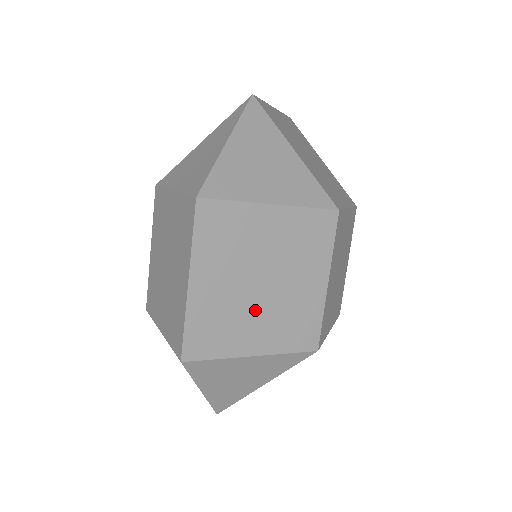
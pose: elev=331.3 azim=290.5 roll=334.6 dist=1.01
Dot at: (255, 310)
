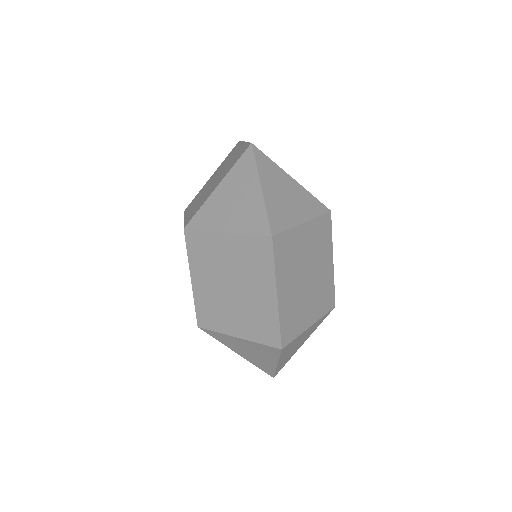
Dot at: (307, 296)
